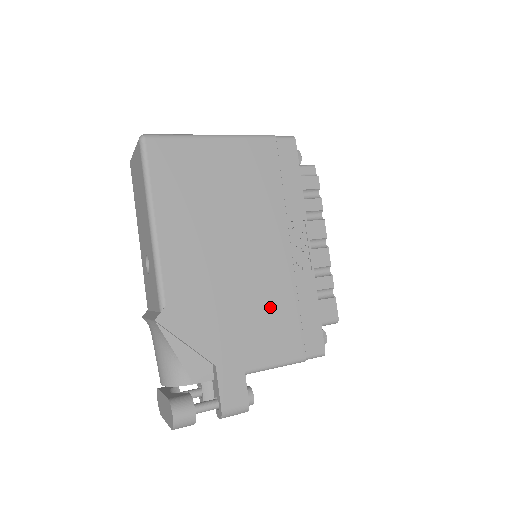
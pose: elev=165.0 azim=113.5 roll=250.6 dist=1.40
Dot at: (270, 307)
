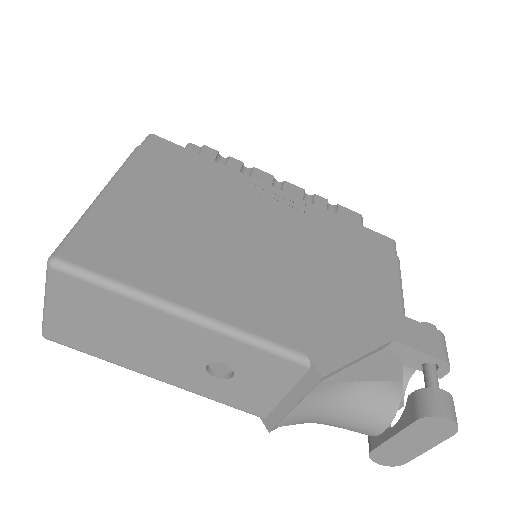
Dot at: (337, 256)
